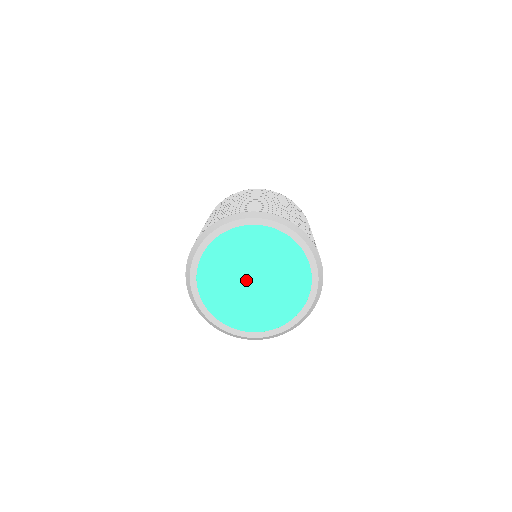
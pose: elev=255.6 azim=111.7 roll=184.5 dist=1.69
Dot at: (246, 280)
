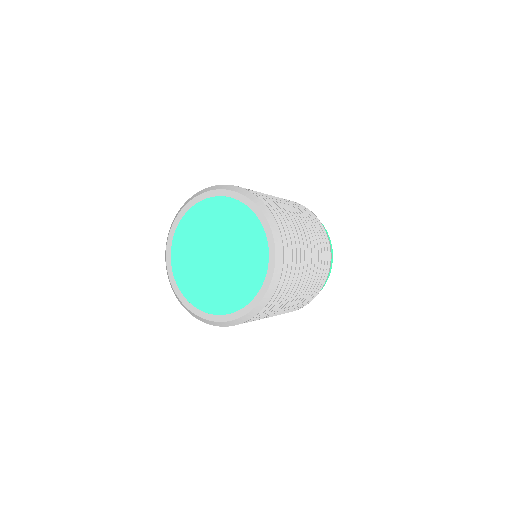
Dot at: (210, 252)
